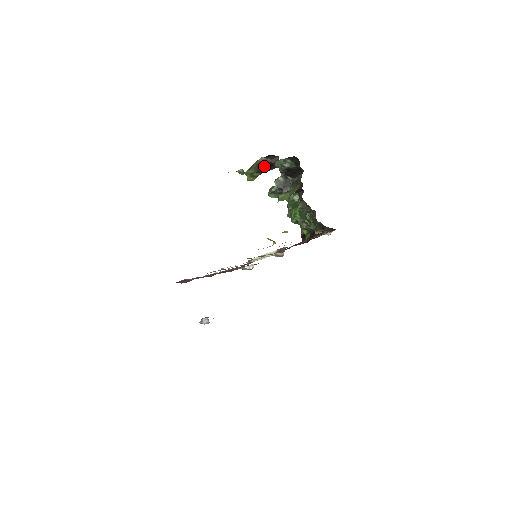
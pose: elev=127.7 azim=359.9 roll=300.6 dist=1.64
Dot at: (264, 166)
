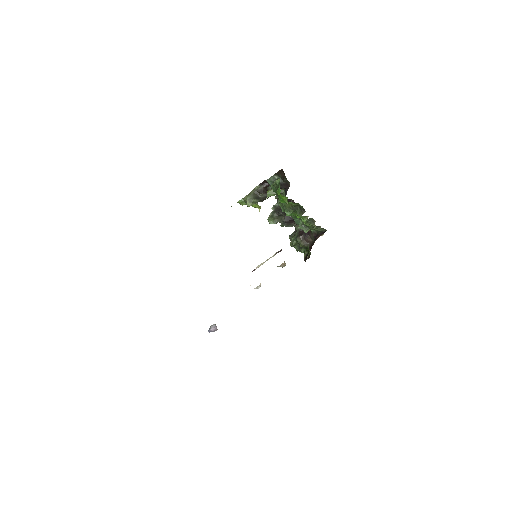
Dot at: (260, 193)
